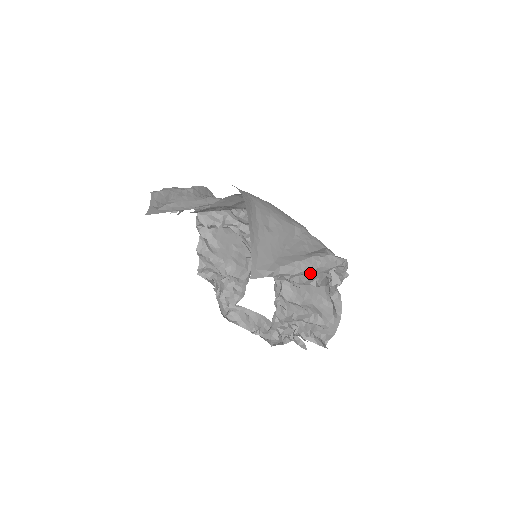
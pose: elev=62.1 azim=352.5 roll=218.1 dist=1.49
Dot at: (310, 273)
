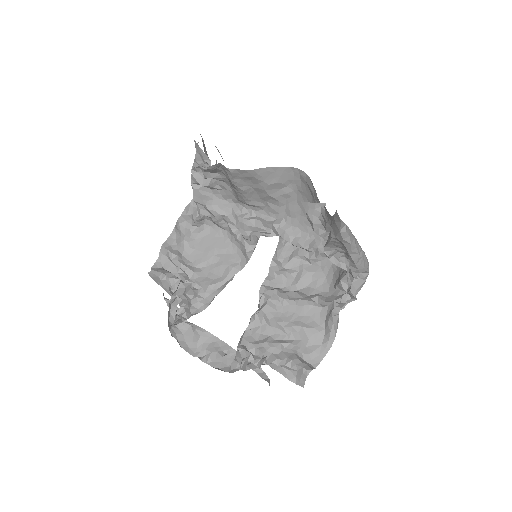
Dot at: (355, 258)
